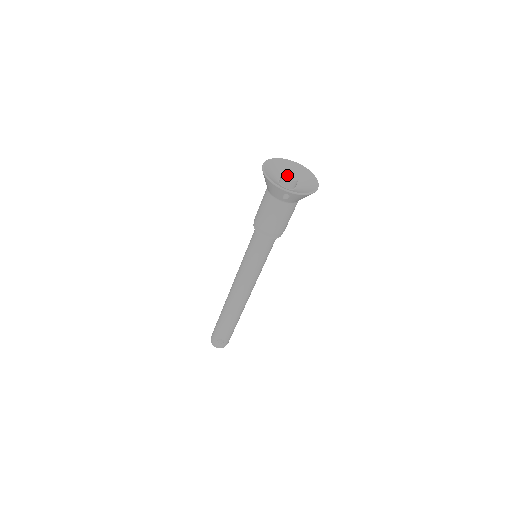
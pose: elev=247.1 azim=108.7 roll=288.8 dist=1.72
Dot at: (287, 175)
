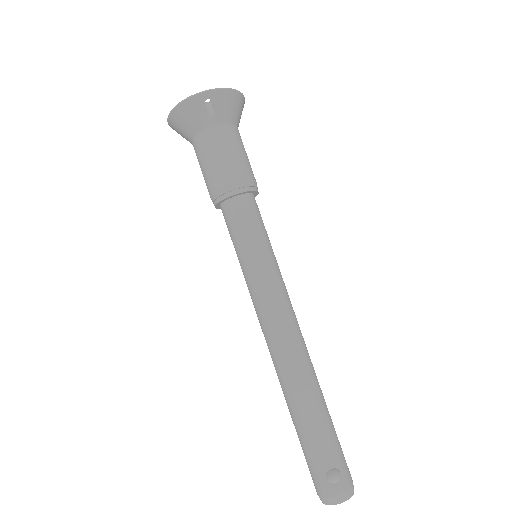
Dot at: occluded
